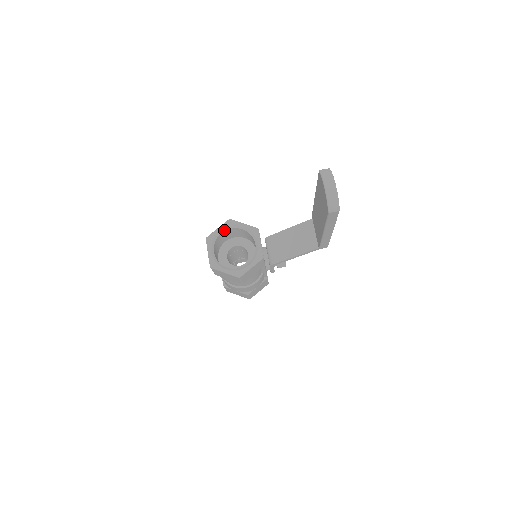
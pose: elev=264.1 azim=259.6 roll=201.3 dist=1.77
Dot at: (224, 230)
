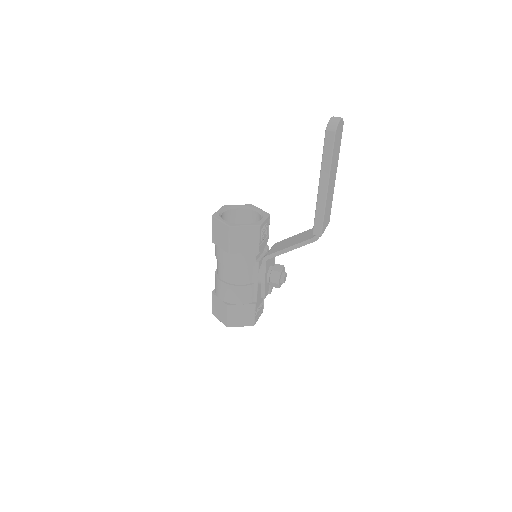
Dot at: (242, 208)
